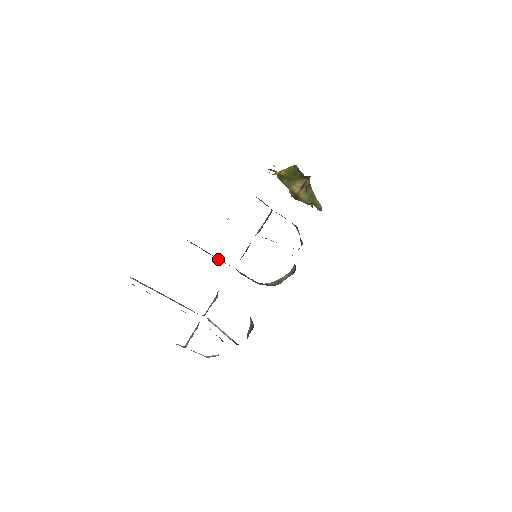
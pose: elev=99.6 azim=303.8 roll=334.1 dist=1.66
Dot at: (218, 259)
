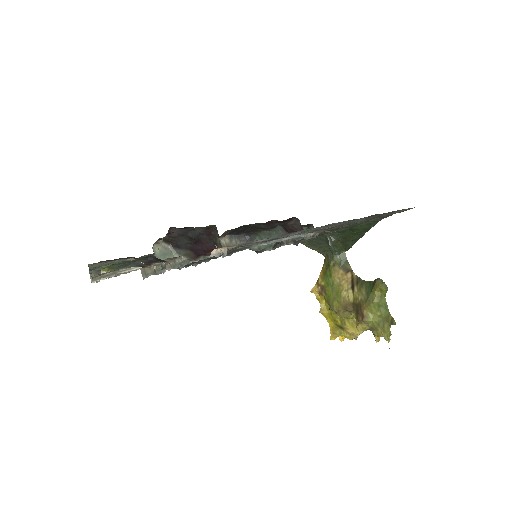
Dot at: occluded
